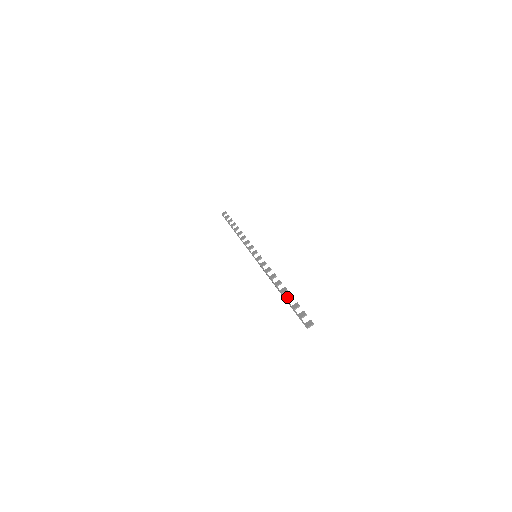
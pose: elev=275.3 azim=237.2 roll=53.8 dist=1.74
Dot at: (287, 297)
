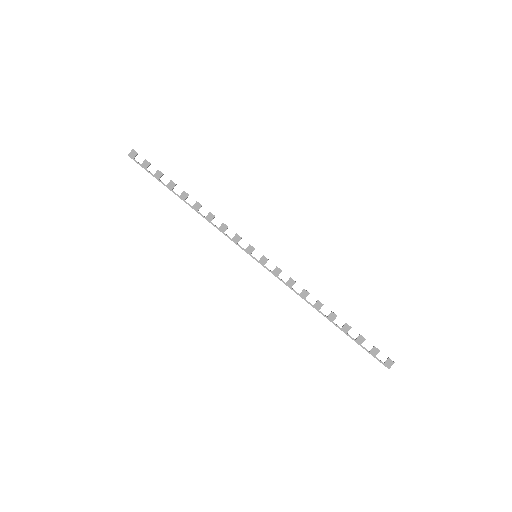
Dot at: (343, 328)
